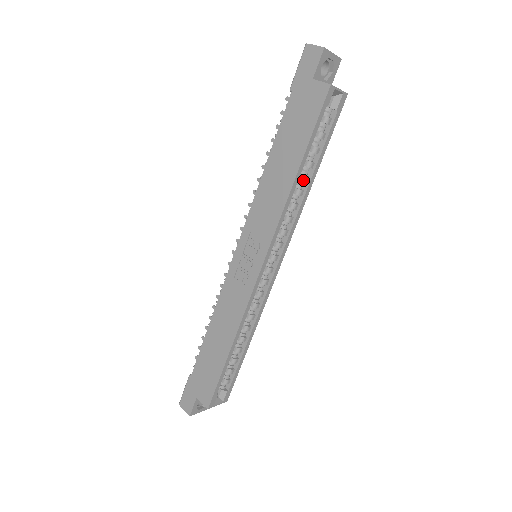
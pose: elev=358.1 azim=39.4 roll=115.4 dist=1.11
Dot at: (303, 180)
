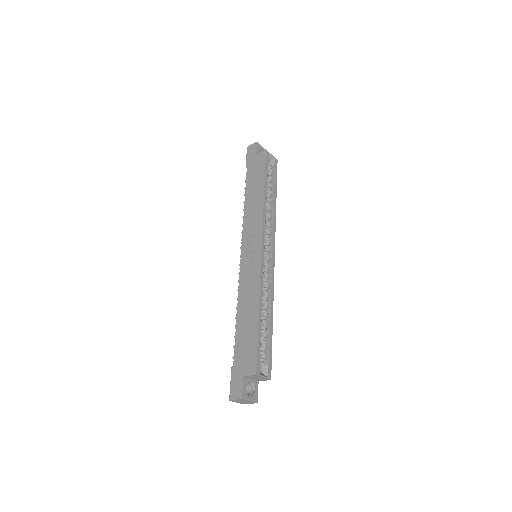
Dot at: (269, 202)
